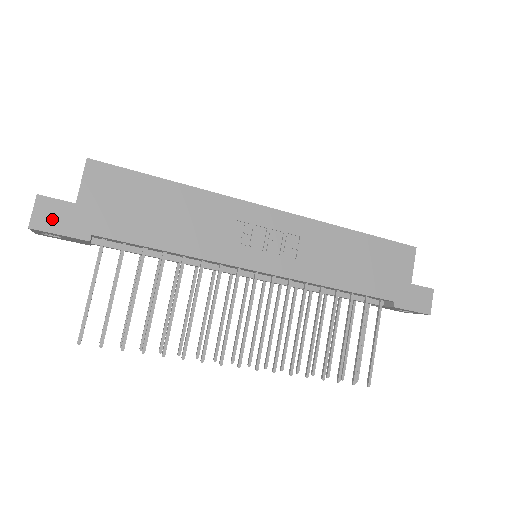
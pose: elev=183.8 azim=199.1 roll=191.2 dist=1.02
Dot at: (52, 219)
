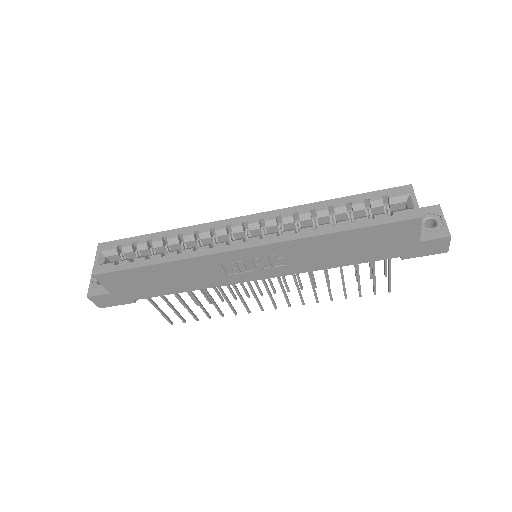
Dot at: (106, 302)
